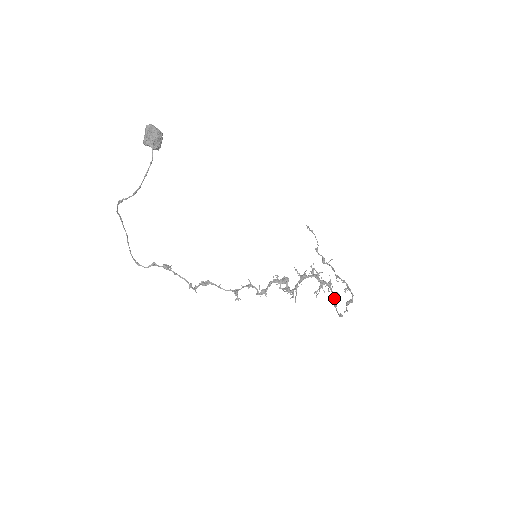
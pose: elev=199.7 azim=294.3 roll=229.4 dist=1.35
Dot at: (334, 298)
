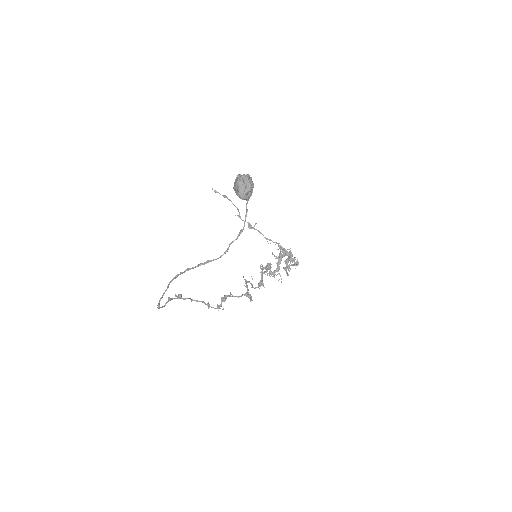
Dot at: (287, 264)
